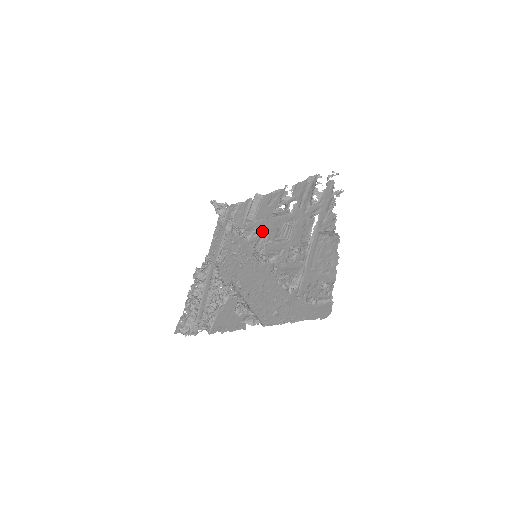
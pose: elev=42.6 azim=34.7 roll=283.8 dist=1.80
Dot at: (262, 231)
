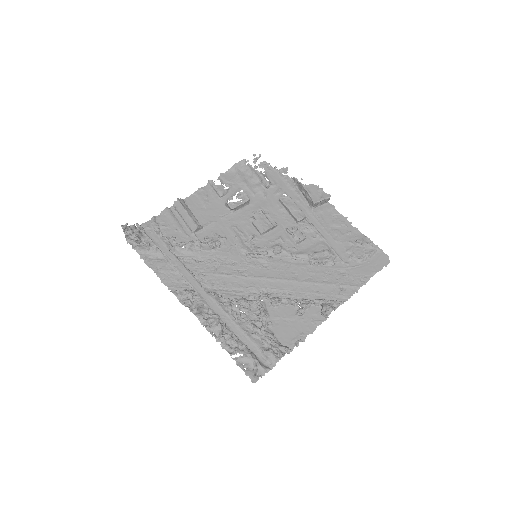
Dot at: (230, 232)
